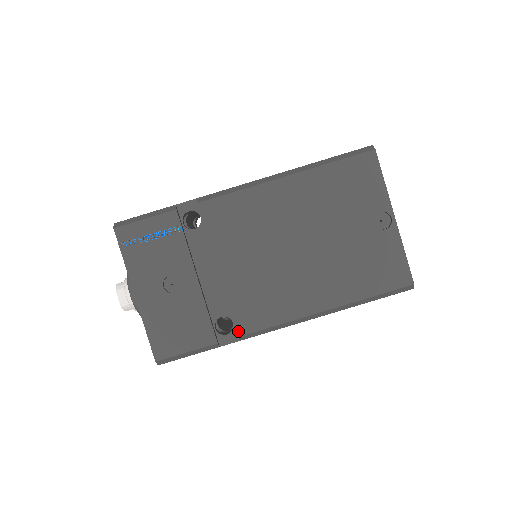
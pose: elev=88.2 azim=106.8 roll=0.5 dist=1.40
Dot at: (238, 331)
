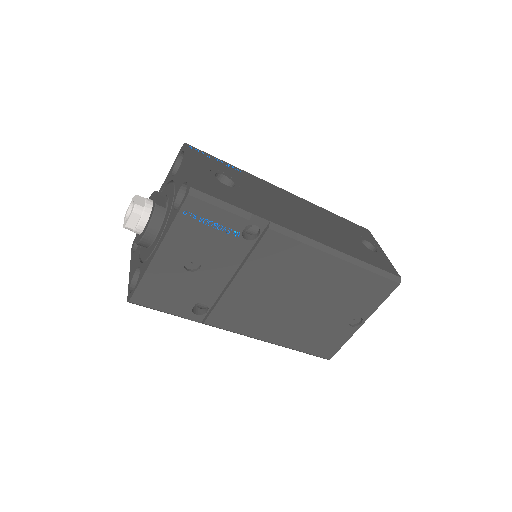
Dot at: (207, 320)
